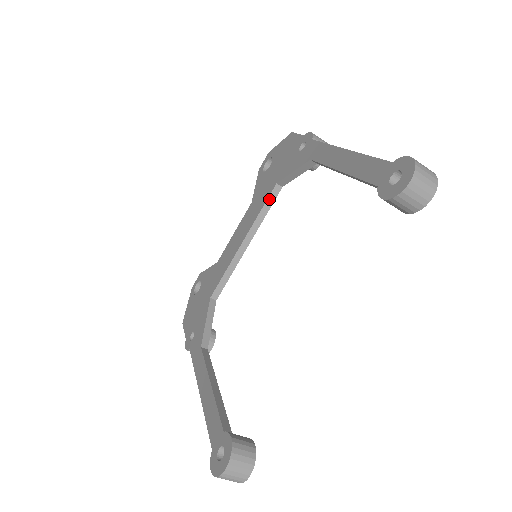
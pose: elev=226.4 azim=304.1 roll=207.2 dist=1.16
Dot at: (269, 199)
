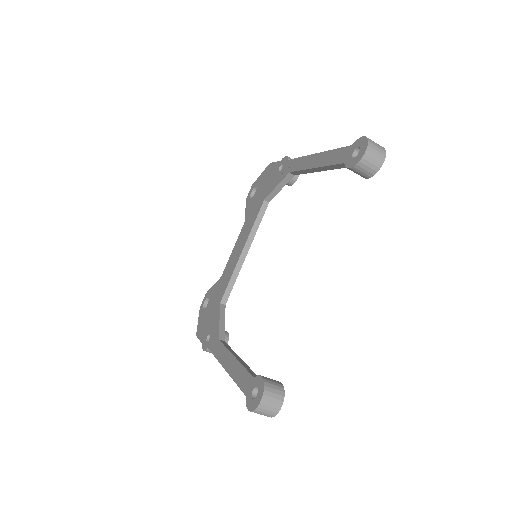
Dot at: (260, 213)
